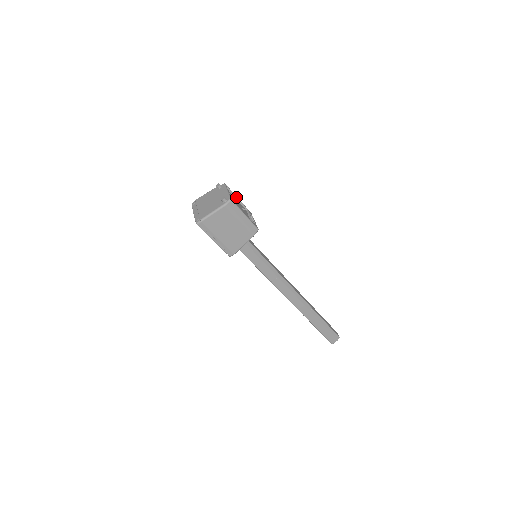
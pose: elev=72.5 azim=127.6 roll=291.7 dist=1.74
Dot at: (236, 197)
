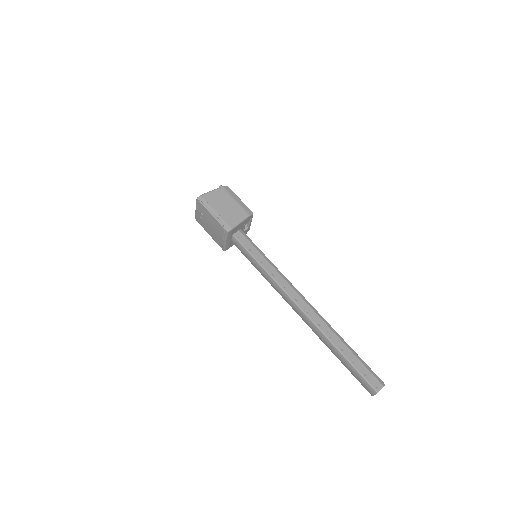
Dot at: occluded
